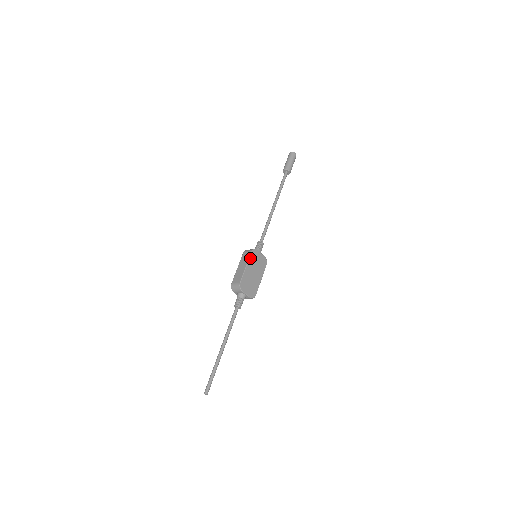
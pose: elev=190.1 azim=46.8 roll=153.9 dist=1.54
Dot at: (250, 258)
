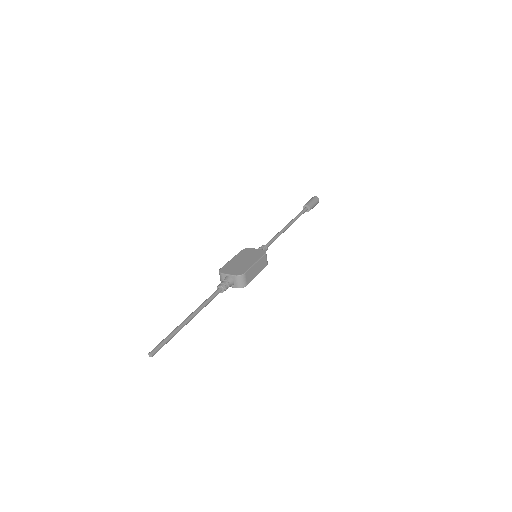
Dot at: (238, 254)
